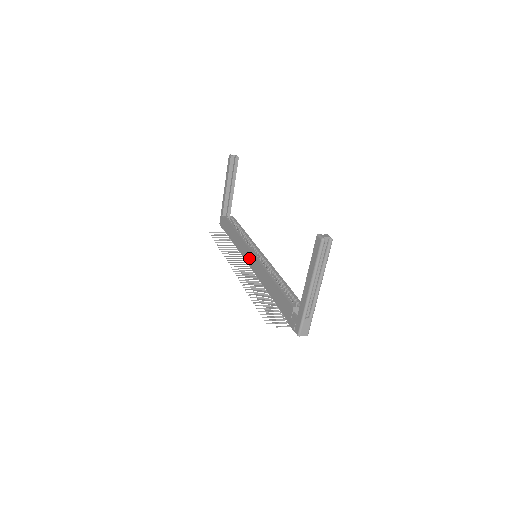
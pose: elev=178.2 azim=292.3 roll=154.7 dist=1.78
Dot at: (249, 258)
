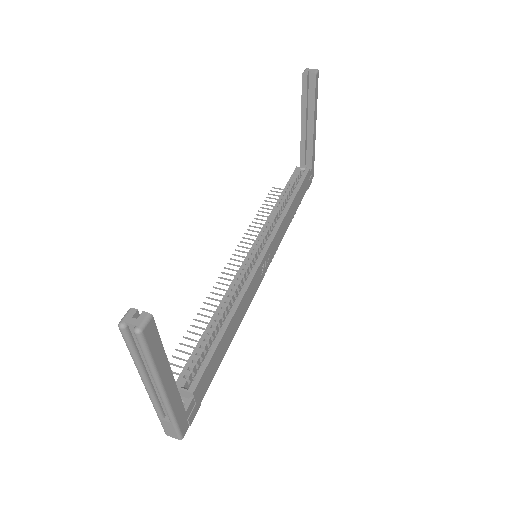
Dot at: occluded
